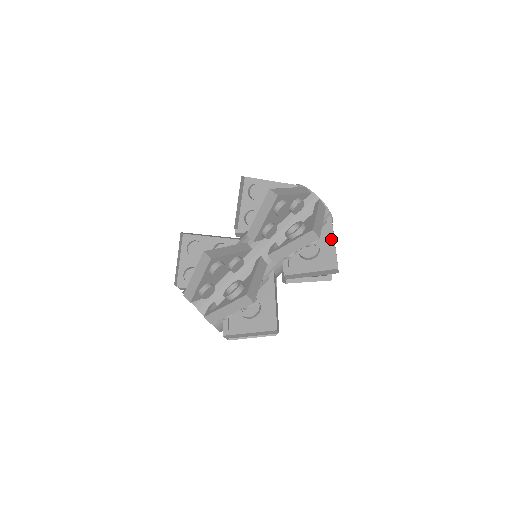
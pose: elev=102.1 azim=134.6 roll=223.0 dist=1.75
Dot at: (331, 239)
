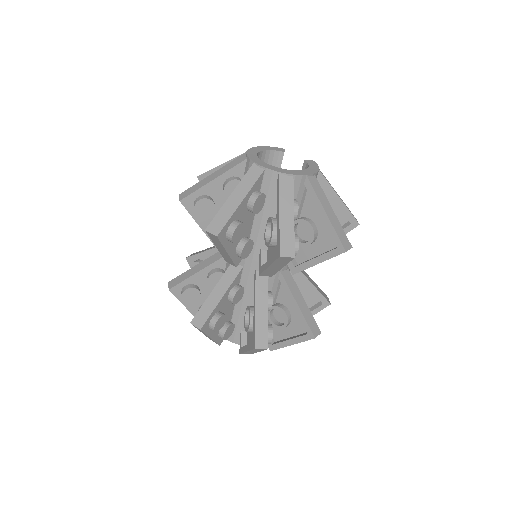
Dot at: (321, 213)
